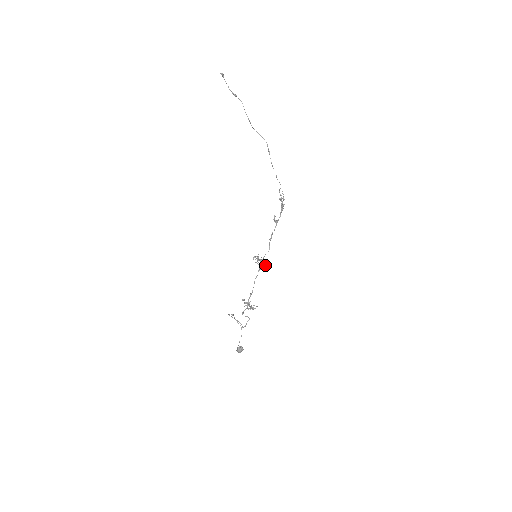
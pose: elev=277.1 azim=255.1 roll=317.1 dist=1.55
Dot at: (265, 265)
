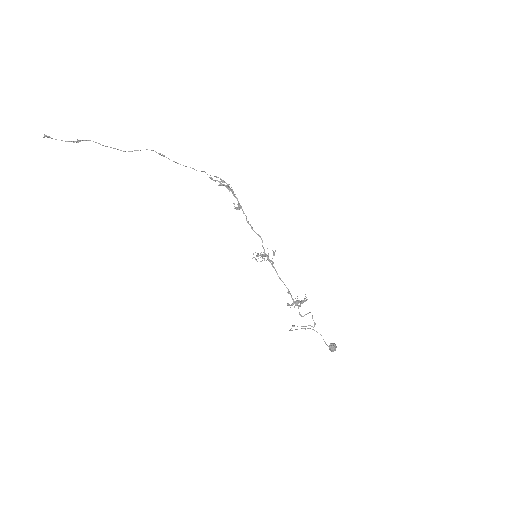
Dot at: occluded
